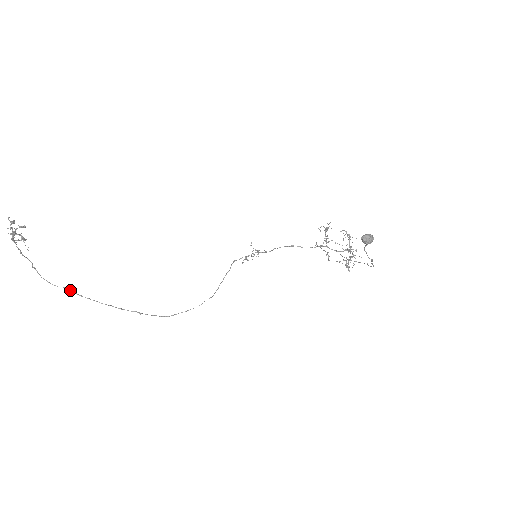
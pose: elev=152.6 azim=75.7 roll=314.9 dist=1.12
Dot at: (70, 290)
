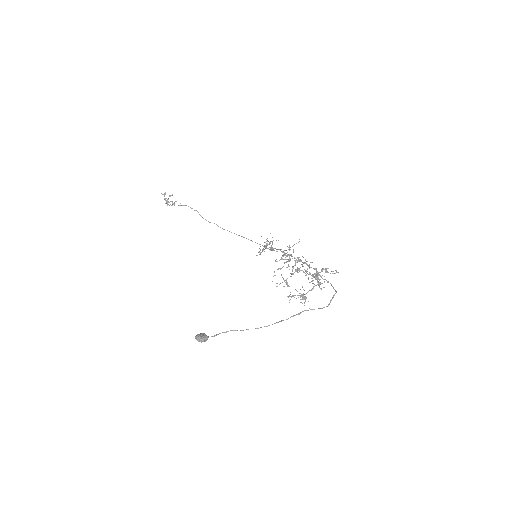
Dot at: (217, 225)
